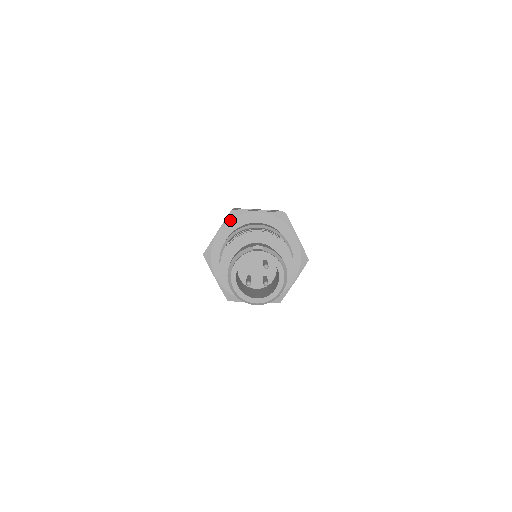
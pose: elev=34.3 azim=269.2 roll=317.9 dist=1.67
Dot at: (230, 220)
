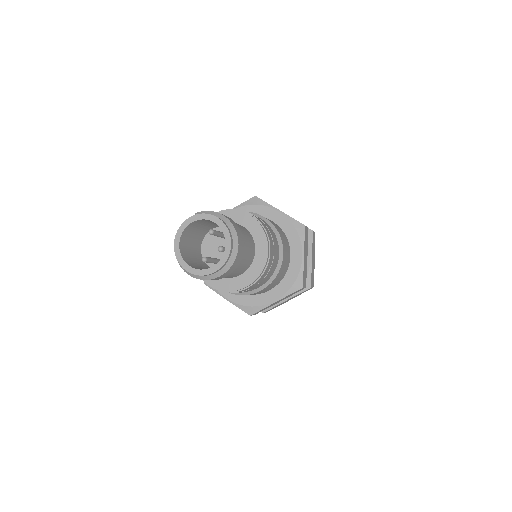
Dot at: occluded
